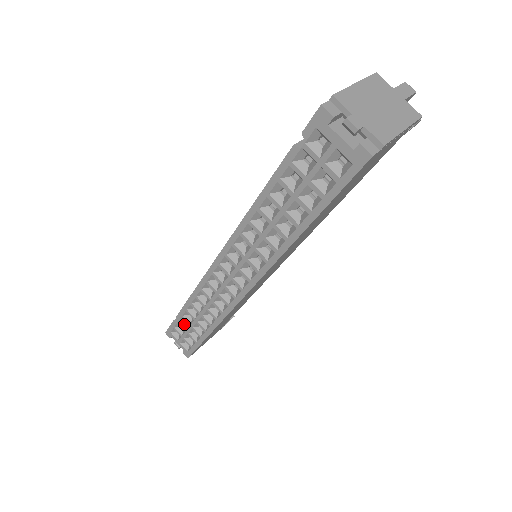
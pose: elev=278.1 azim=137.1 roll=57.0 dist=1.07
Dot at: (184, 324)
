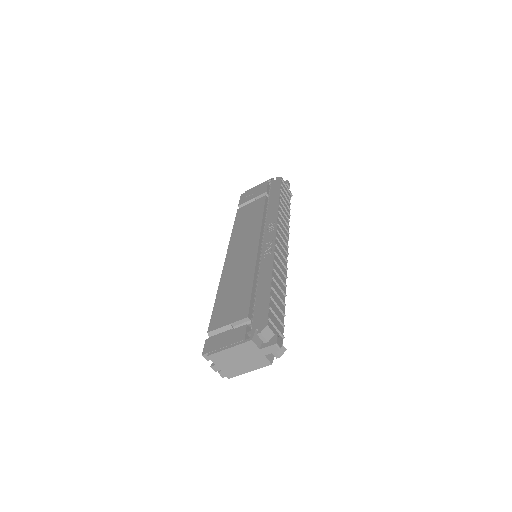
Dot at: occluded
